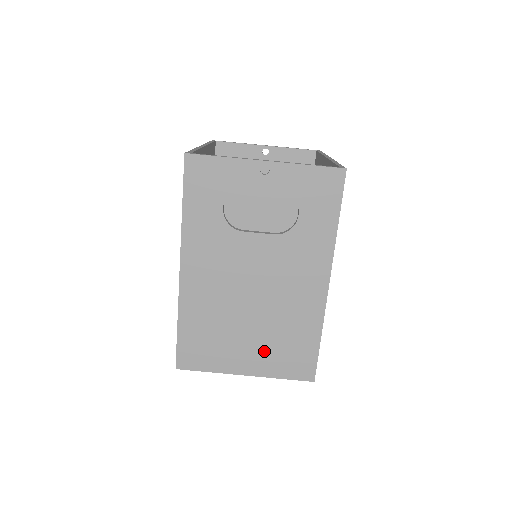
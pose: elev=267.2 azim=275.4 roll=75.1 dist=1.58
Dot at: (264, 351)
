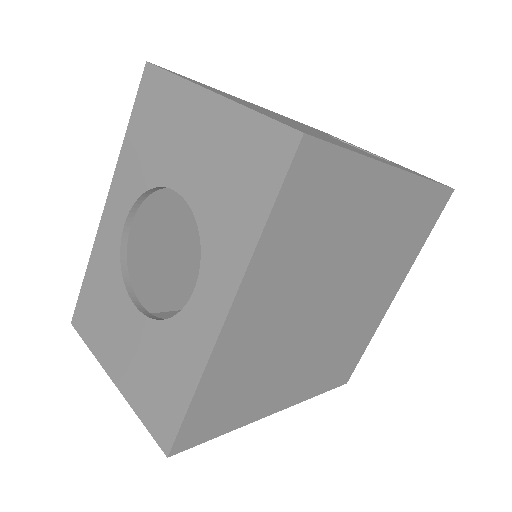
Dot at: occluded
